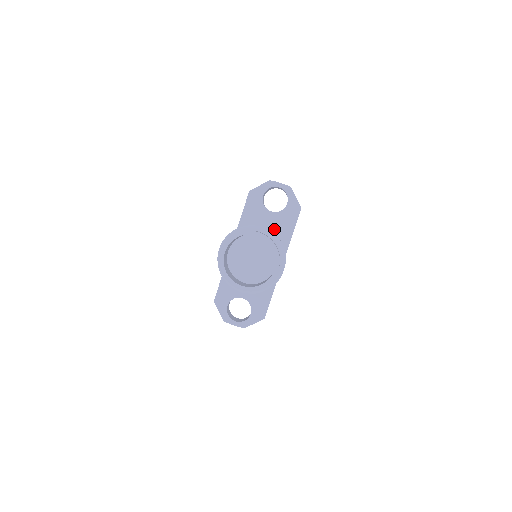
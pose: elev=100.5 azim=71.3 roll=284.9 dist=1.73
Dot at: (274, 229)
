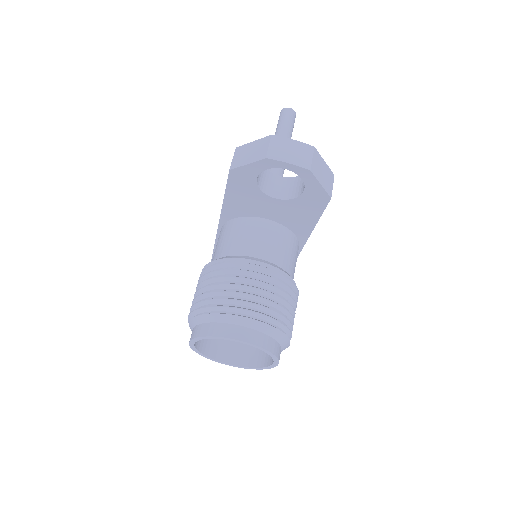
Dot at: (283, 218)
